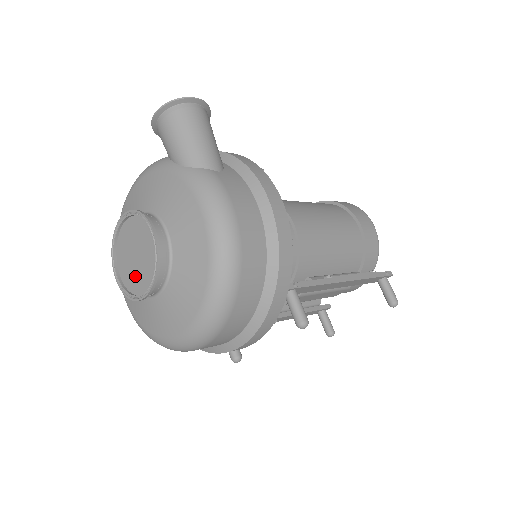
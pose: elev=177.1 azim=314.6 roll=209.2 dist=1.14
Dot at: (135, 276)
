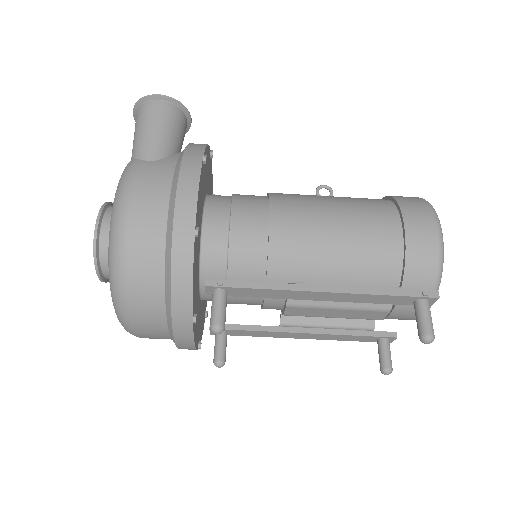
Dot at: occluded
